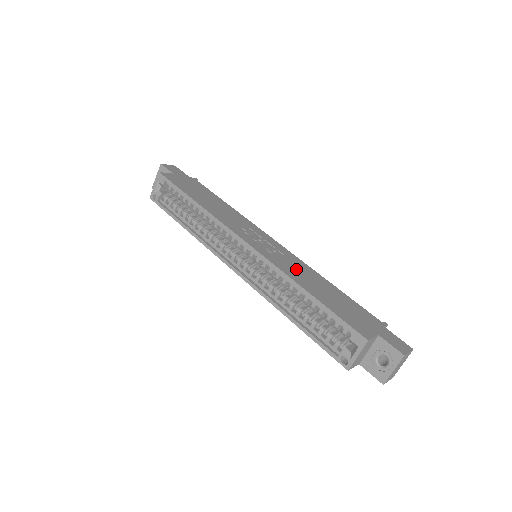
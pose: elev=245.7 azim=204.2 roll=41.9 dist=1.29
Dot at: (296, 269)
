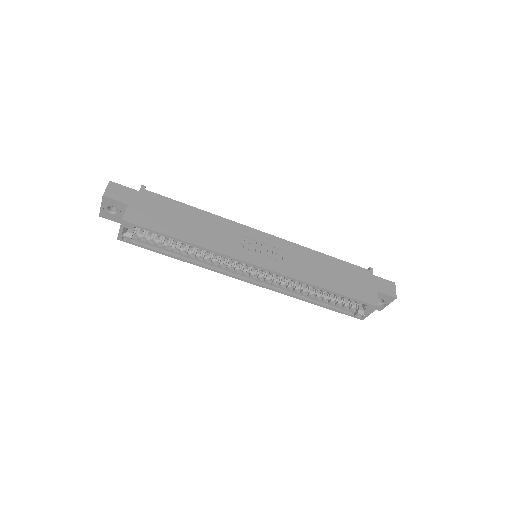
Dot at: (302, 264)
